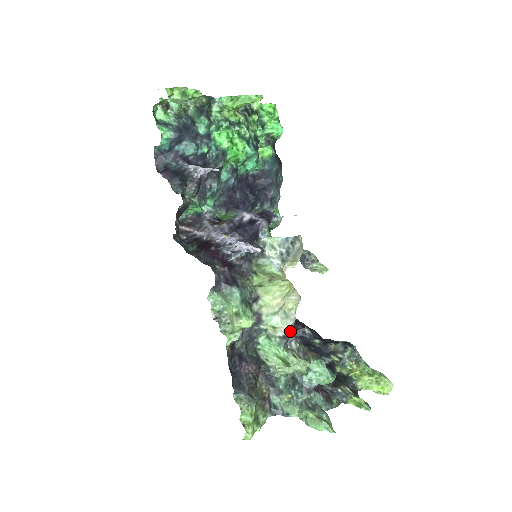
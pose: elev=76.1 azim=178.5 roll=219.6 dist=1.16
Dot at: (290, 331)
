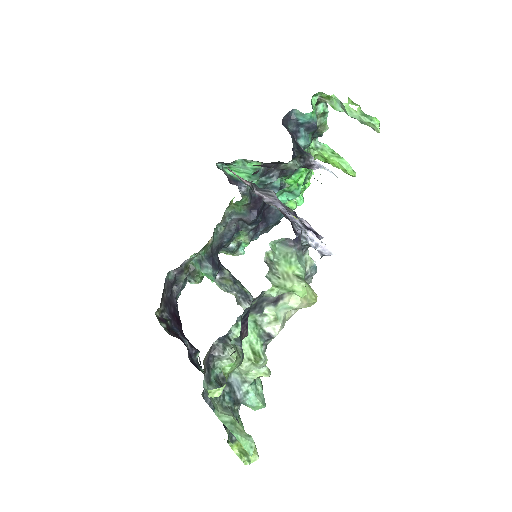
Dot at: (274, 335)
